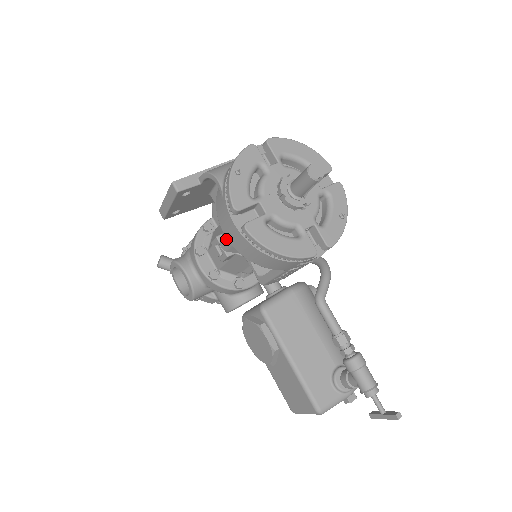
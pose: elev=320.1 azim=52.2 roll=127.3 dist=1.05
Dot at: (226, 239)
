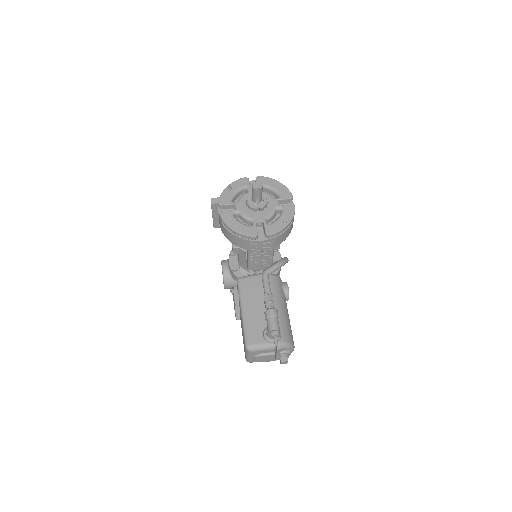
Dot at: occluded
